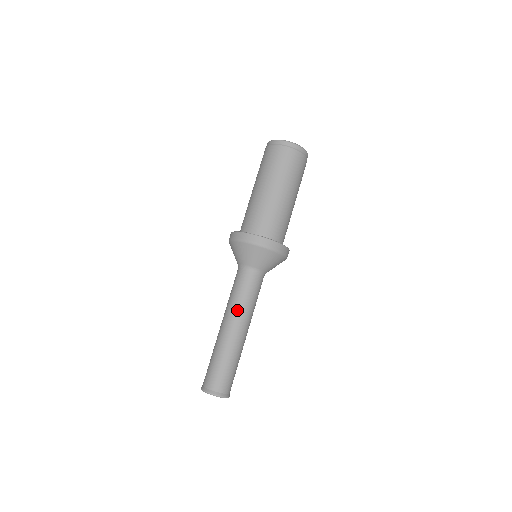
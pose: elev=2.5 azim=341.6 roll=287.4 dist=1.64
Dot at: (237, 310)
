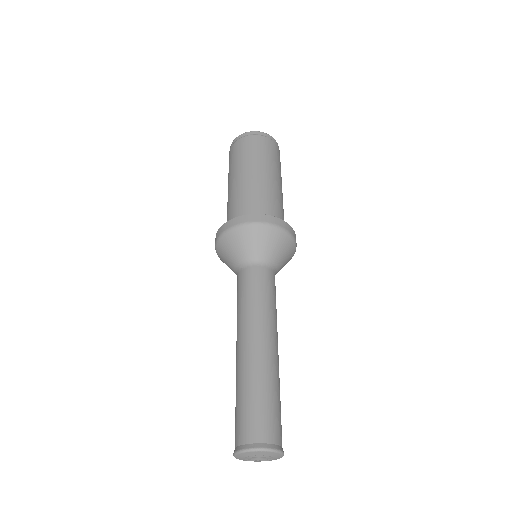
Dot at: (269, 317)
